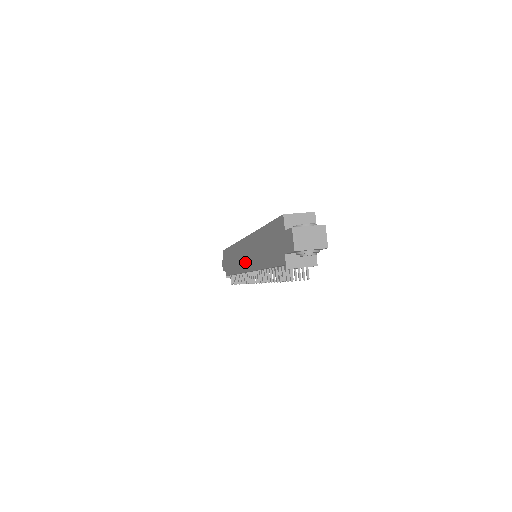
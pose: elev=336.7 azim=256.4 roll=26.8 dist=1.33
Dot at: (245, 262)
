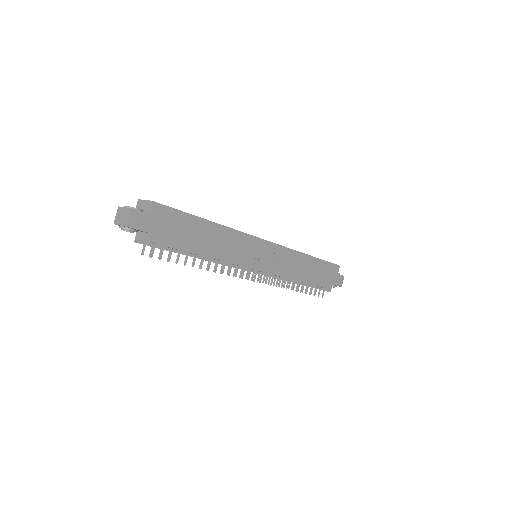
Dot at: occluded
